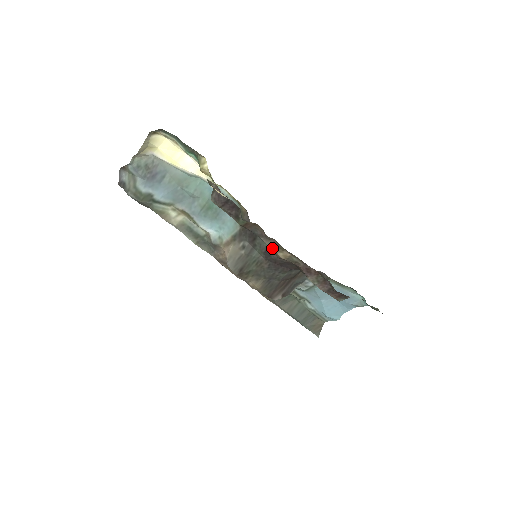
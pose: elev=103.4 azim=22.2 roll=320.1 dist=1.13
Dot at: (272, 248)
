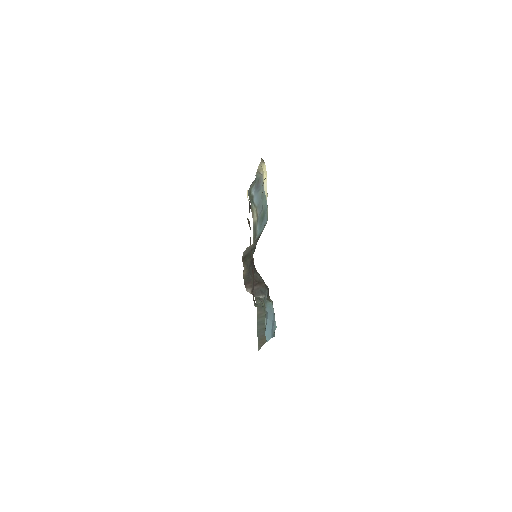
Dot at: occluded
